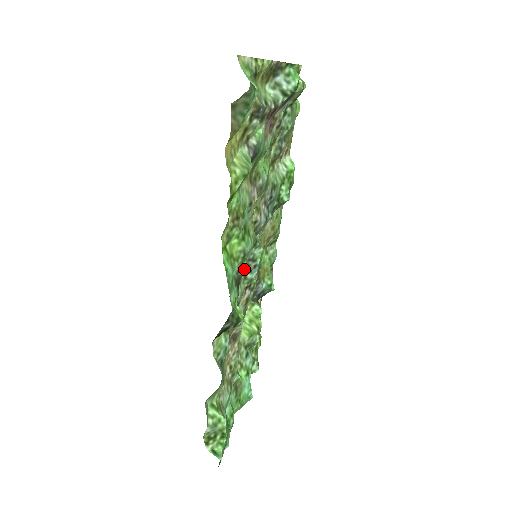
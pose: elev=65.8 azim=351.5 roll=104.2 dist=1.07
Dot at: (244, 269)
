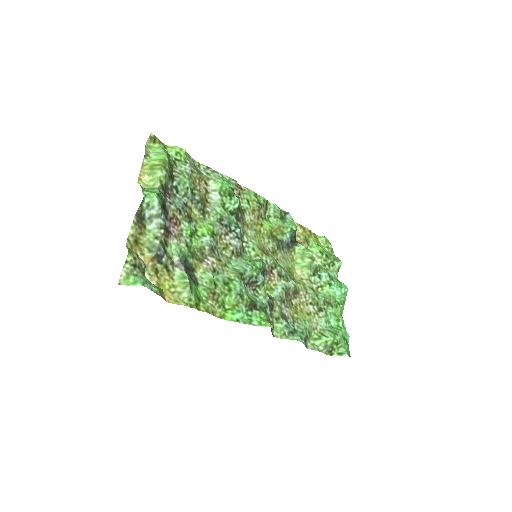
Dot at: (252, 285)
